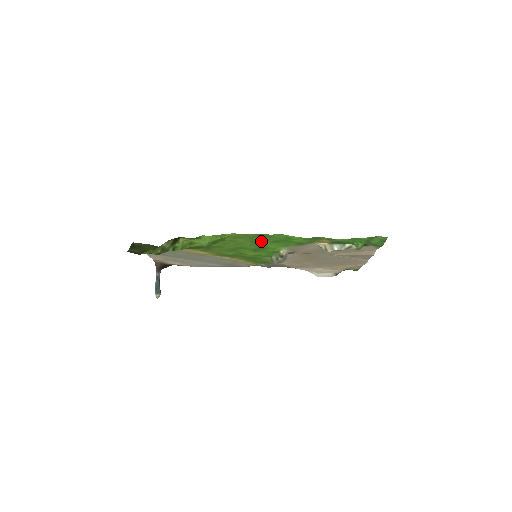
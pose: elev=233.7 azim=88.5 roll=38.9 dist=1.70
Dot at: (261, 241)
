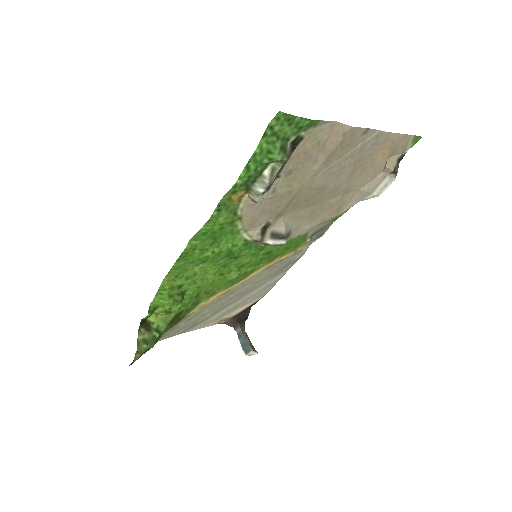
Dot at: (204, 255)
